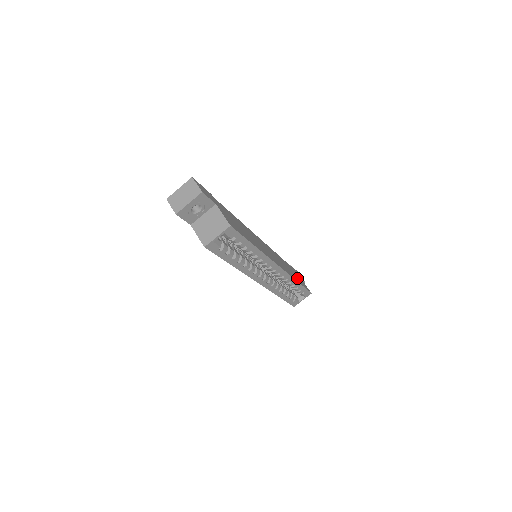
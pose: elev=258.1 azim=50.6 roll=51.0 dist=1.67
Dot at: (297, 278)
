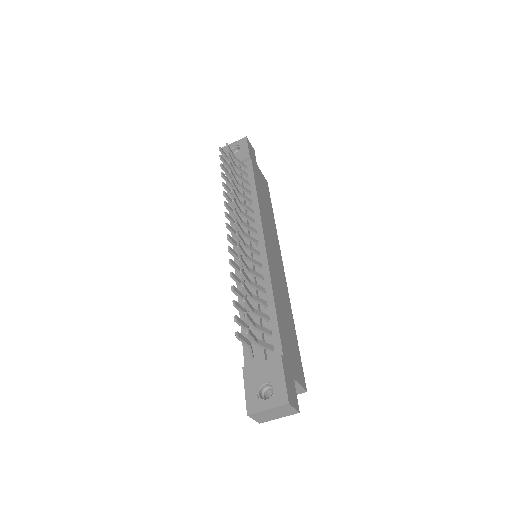
Dot at: (267, 198)
